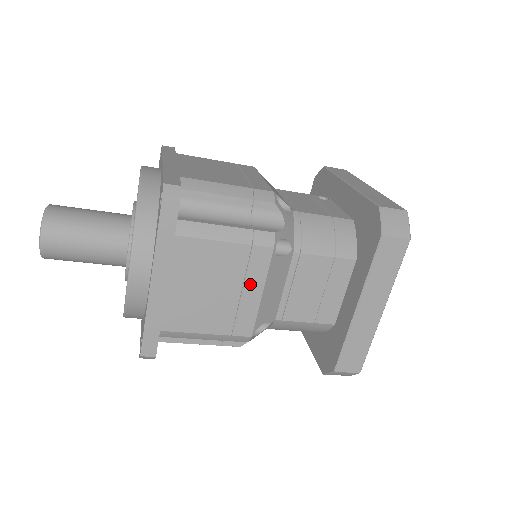
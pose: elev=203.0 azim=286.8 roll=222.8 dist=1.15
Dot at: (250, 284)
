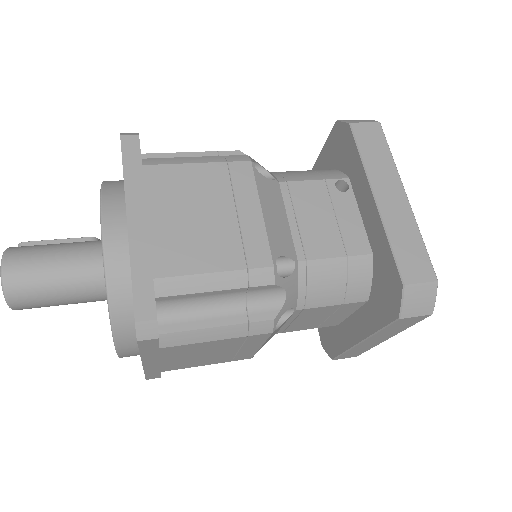
Dot at: (247, 346)
